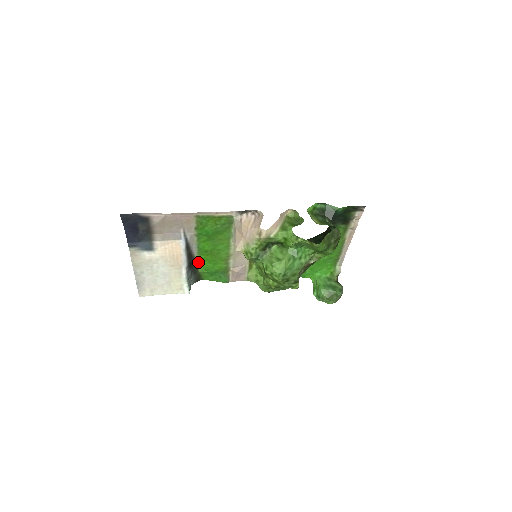
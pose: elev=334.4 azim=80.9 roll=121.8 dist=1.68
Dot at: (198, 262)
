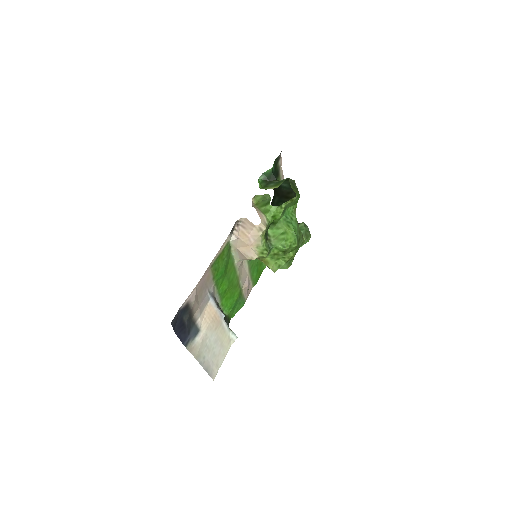
Dot at: (222, 308)
